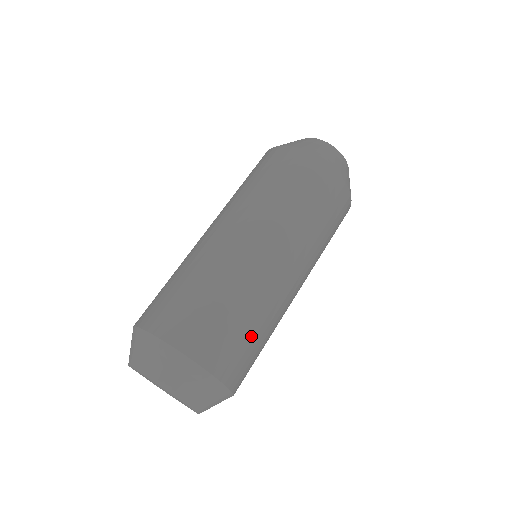
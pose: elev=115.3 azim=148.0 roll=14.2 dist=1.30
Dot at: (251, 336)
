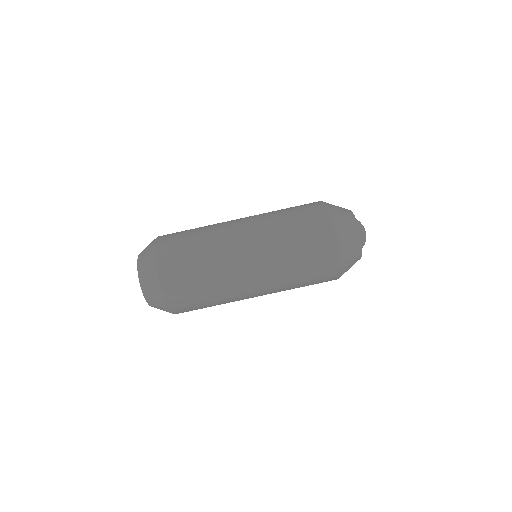
Dot at: occluded
